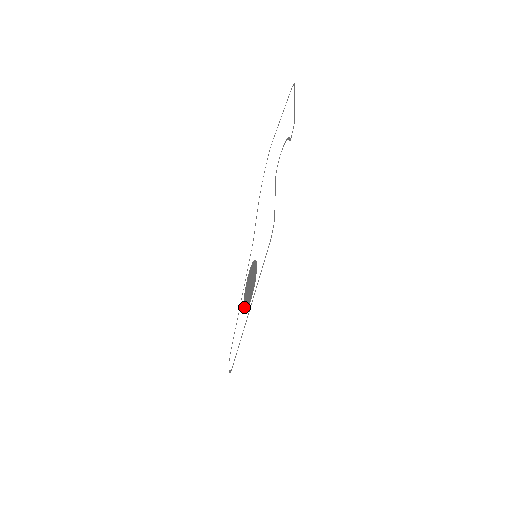
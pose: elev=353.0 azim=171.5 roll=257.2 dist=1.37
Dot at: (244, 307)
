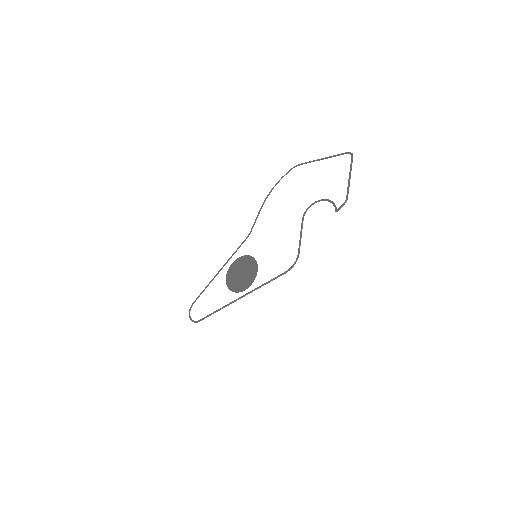
Dot at: (228, 285)
